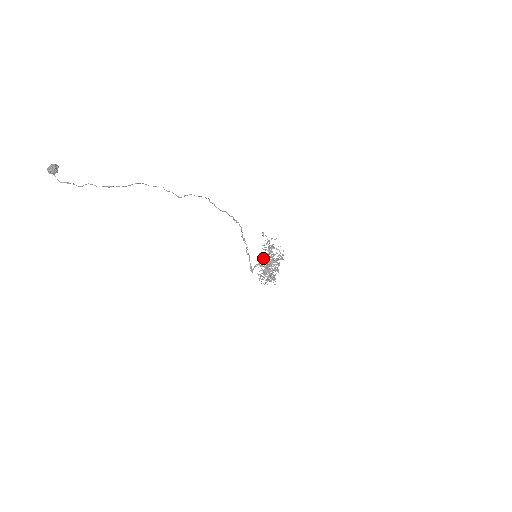
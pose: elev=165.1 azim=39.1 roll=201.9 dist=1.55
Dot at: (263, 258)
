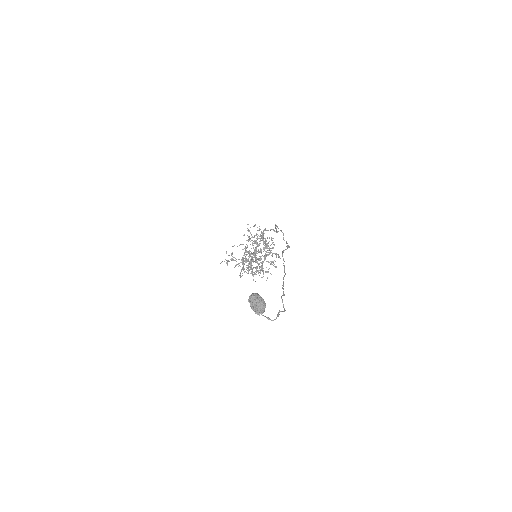
Dot at: (253, 253)
